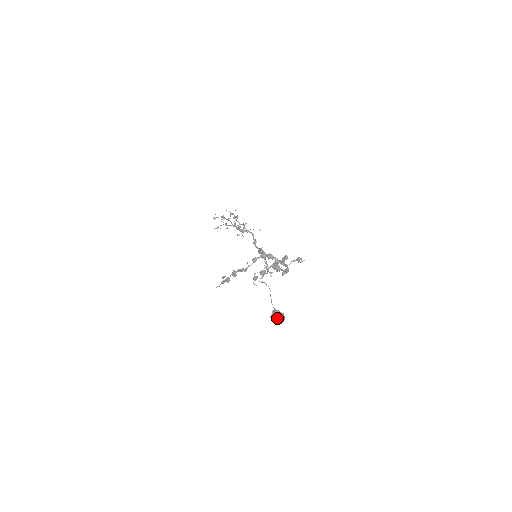
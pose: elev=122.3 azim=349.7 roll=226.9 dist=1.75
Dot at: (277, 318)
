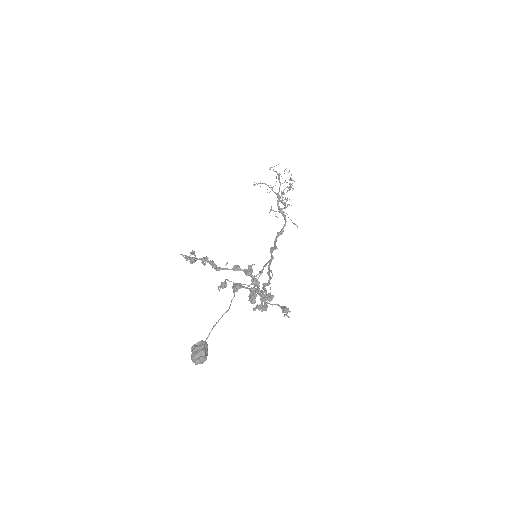
Dot at: (195, 355)
